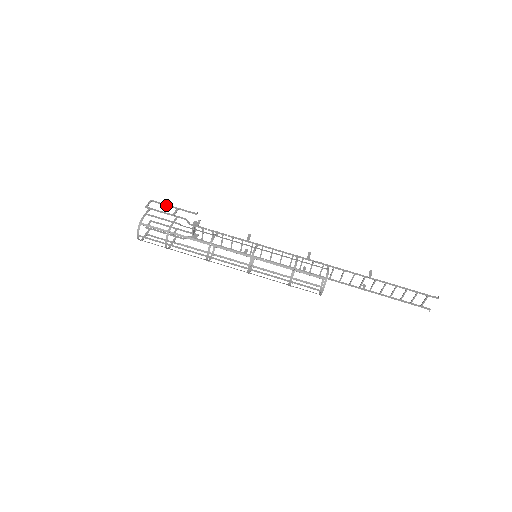
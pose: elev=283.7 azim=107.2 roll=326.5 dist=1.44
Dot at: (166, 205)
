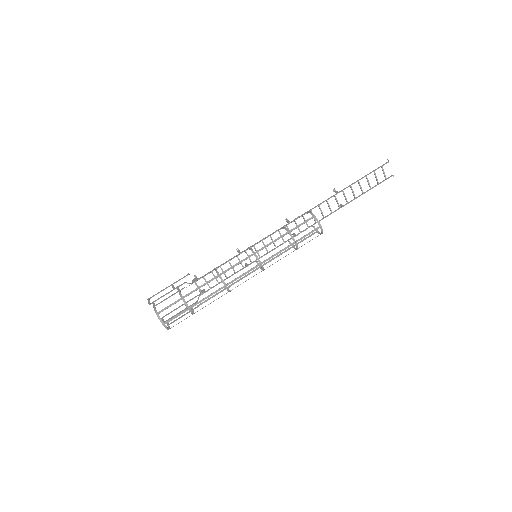
Dot at: occluded
